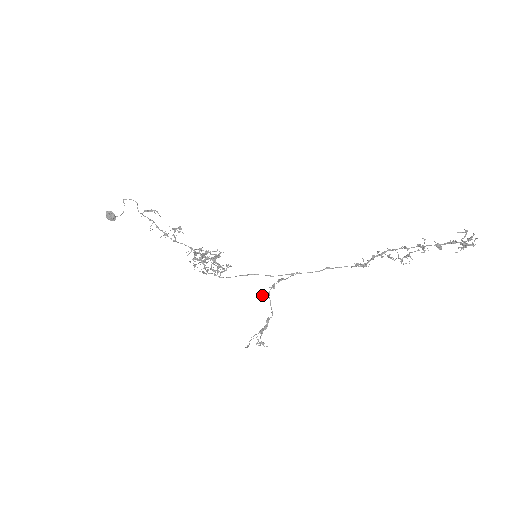
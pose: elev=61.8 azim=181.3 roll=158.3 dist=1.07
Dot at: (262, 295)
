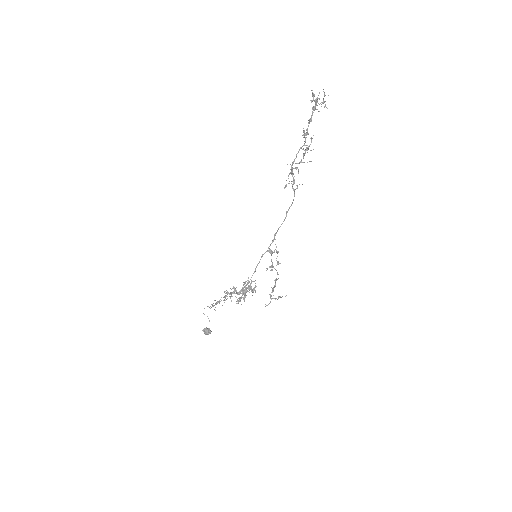
Dot at: (266, 270)
